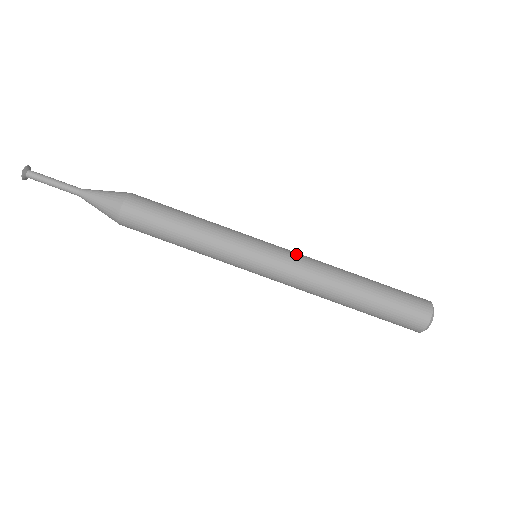
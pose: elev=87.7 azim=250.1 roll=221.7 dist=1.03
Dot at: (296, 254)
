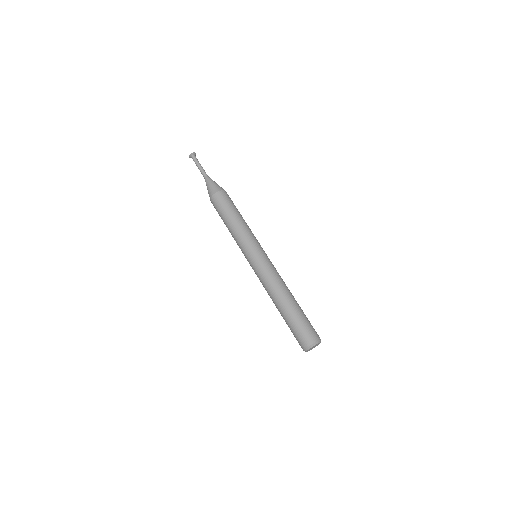
Dot at: occluded
